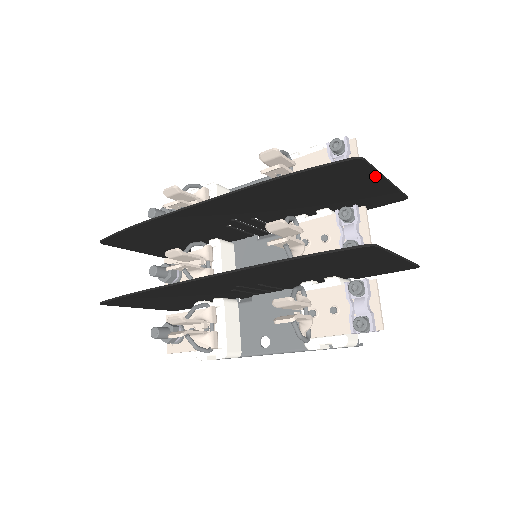
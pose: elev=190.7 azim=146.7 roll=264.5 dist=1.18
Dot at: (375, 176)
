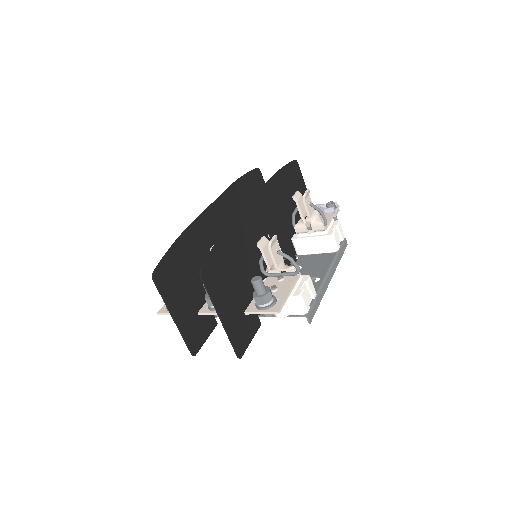
Dot at: occluded
